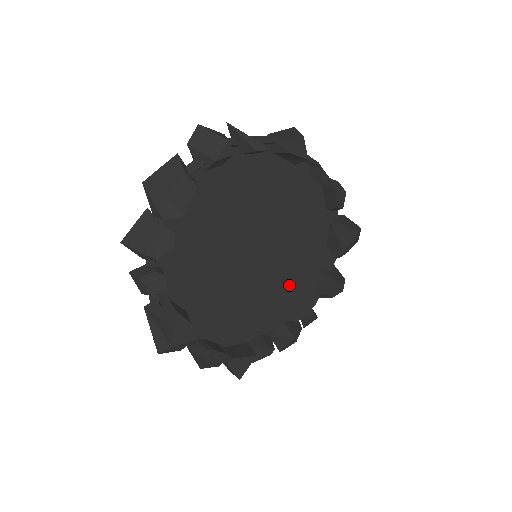
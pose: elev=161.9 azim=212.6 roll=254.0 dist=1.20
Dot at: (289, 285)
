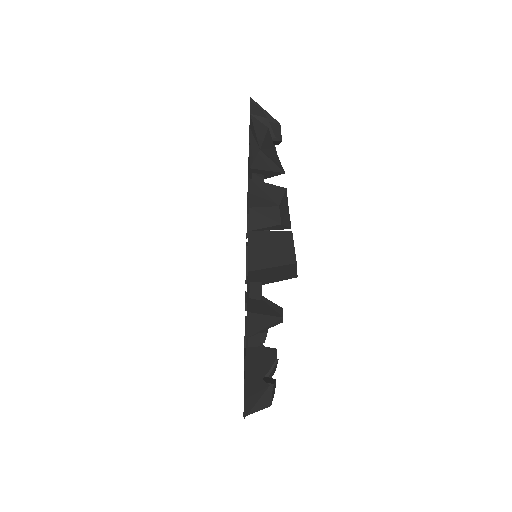
Dot at: occluded
